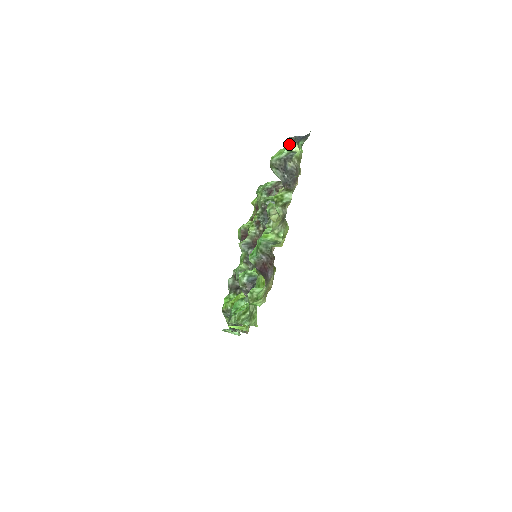
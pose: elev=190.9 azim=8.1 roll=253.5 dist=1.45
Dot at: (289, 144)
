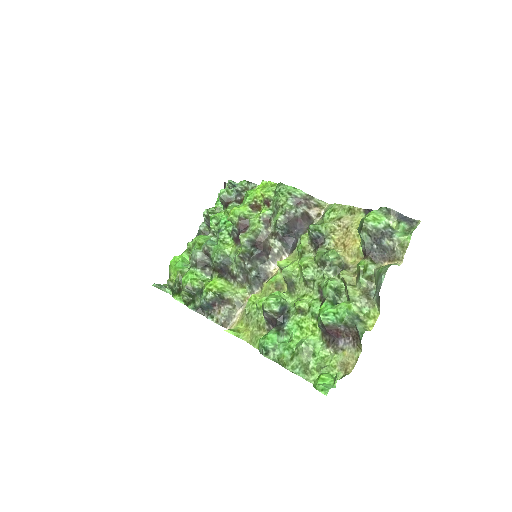
Dot at: (389, 216)
